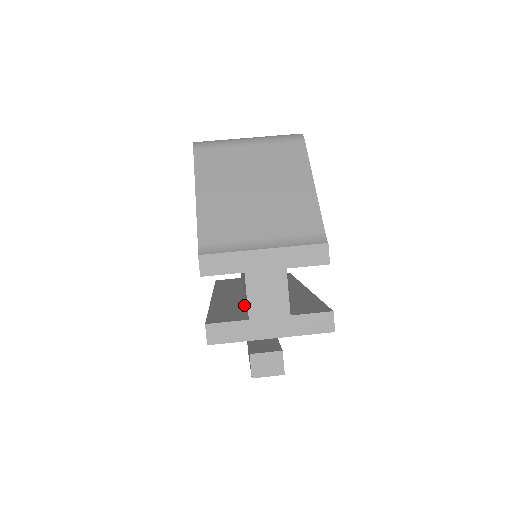
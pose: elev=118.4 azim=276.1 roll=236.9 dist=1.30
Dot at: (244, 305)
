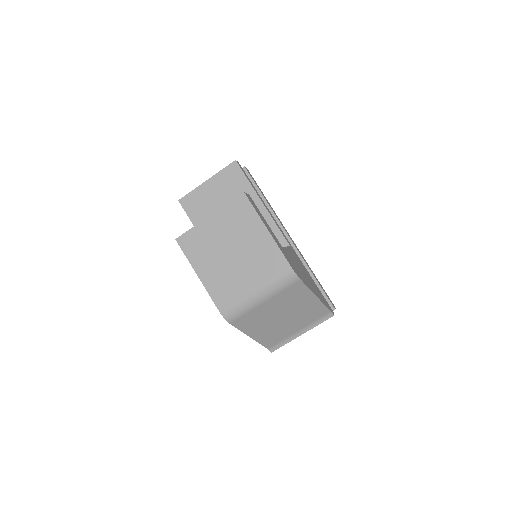
Dot at: occluded
